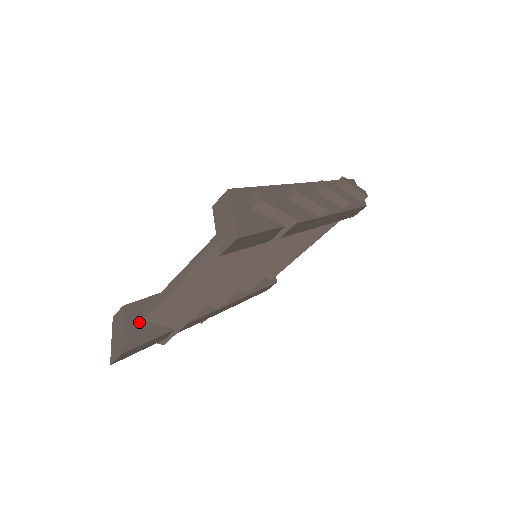
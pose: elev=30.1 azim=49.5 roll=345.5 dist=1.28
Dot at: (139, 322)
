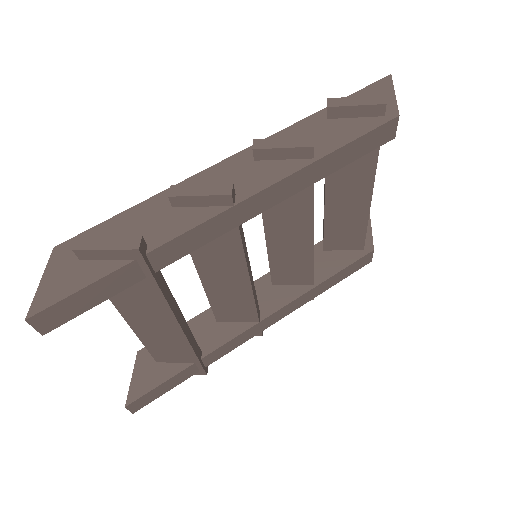
Dot at: (152, 366)
